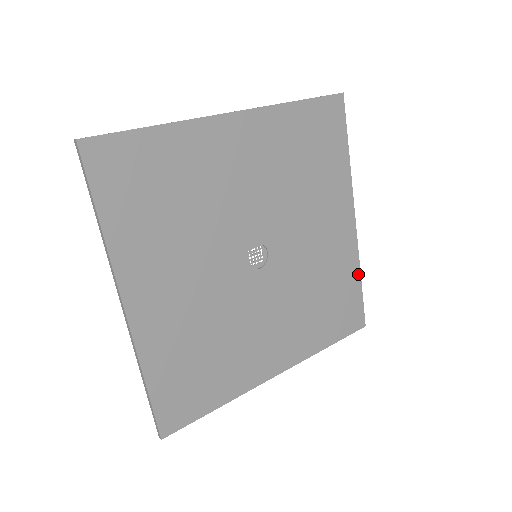
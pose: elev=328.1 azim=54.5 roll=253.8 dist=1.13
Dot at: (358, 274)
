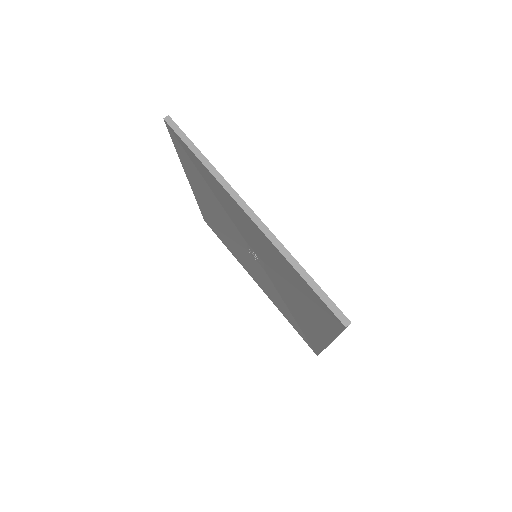
Dot at: occluded
